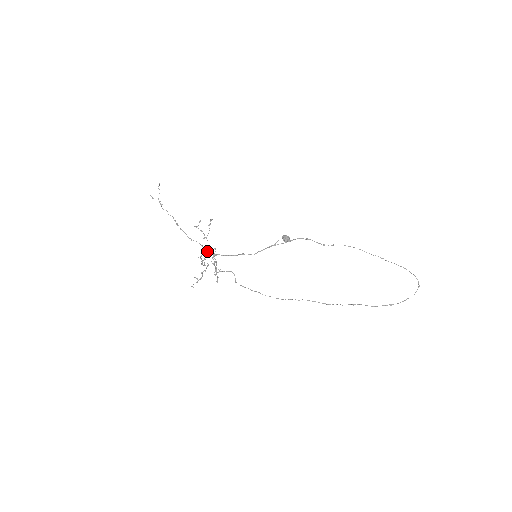
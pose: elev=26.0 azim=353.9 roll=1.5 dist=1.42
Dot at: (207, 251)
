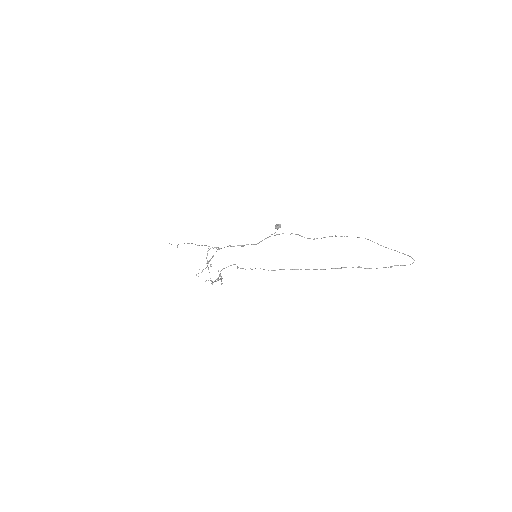
Dot at: (212, 247)
